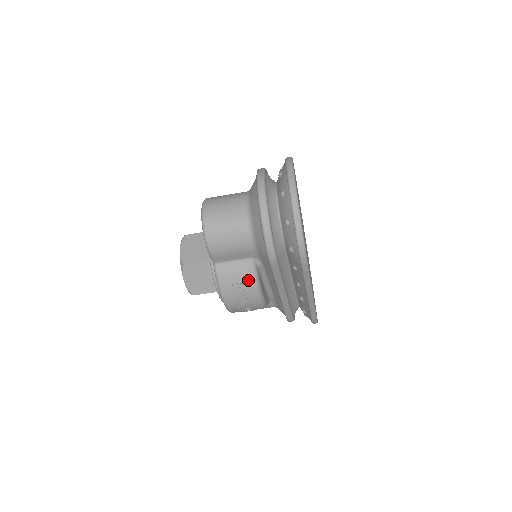
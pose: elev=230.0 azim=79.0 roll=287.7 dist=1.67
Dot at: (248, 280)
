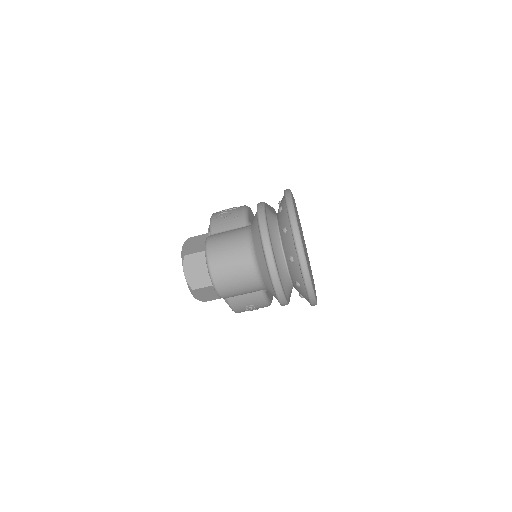
Dot at: (259, 303)
